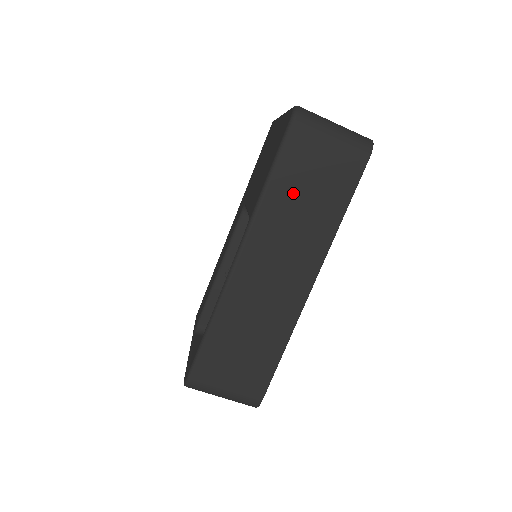
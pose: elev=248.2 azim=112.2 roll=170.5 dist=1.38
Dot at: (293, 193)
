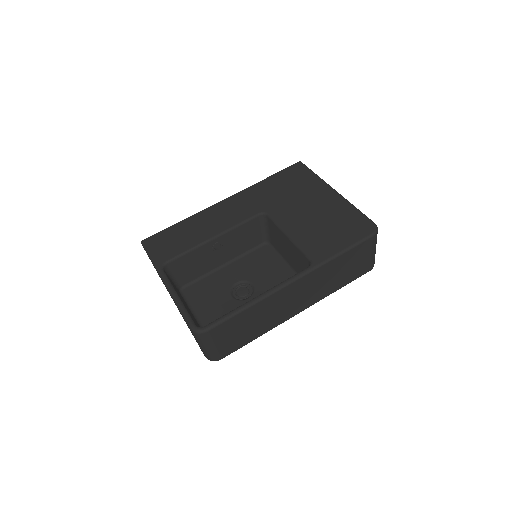
Dot at: (341, 266)
